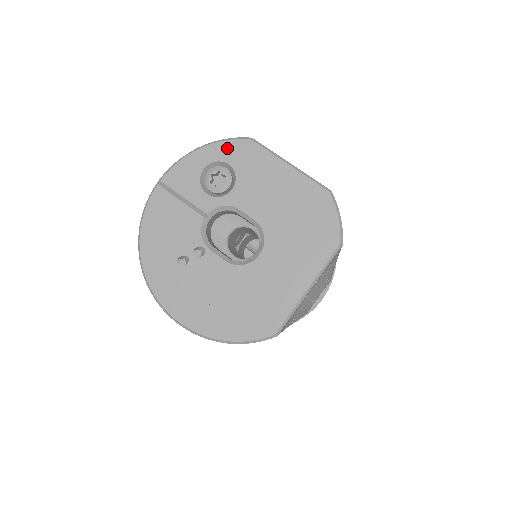
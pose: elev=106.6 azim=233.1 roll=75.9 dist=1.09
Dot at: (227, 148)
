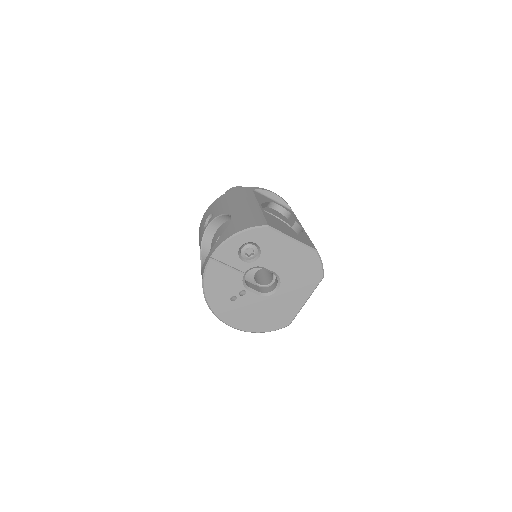
Dot at: (253, 234)
